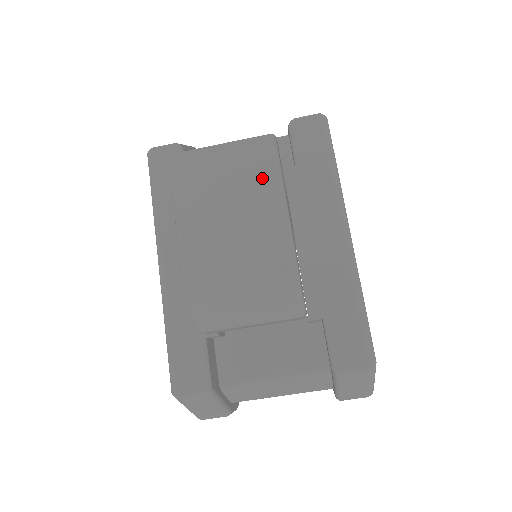
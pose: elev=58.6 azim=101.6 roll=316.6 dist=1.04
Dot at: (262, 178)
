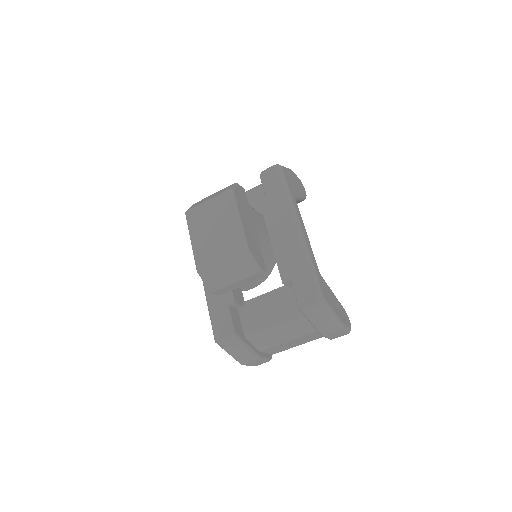
Dot at: (226, 205)
